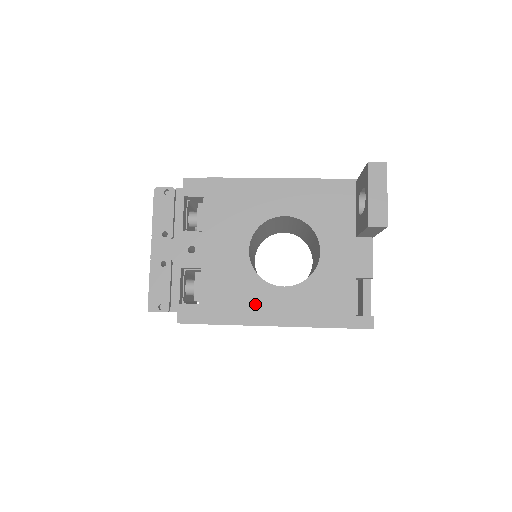
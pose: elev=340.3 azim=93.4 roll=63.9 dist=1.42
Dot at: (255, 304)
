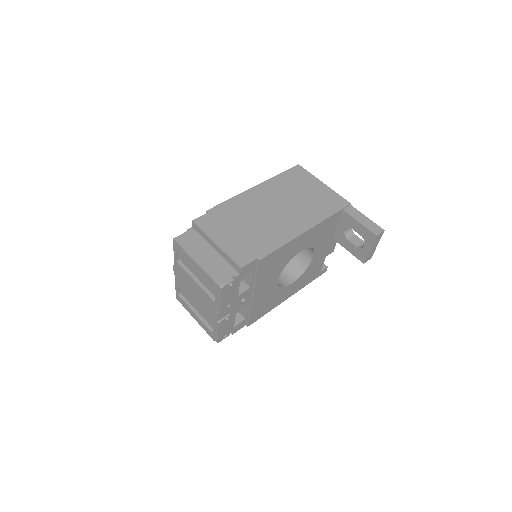
Dot at: (276, 300)
